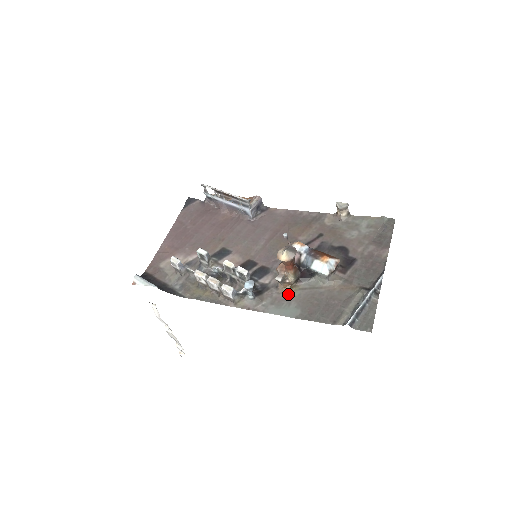
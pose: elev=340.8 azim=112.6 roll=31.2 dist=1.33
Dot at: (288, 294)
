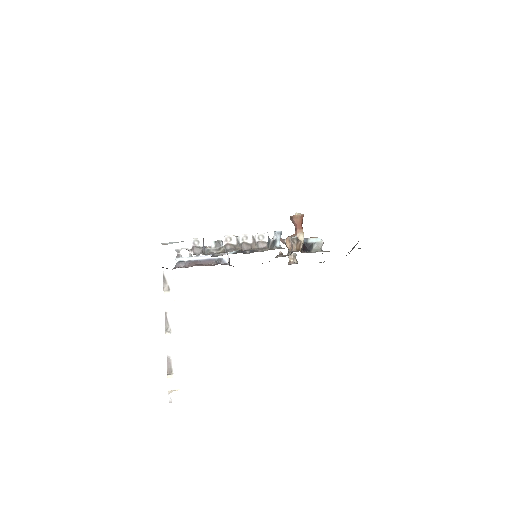
Dot at: occluded
